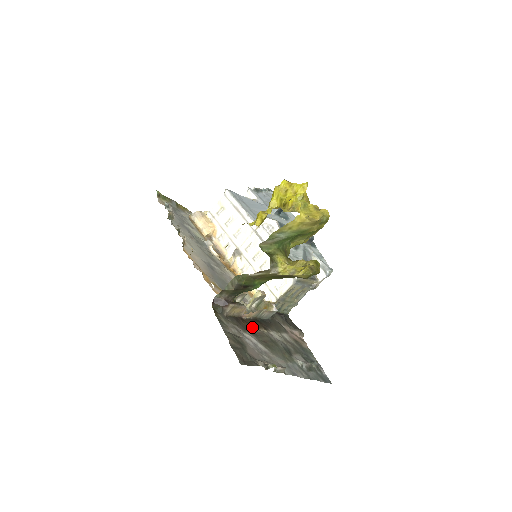
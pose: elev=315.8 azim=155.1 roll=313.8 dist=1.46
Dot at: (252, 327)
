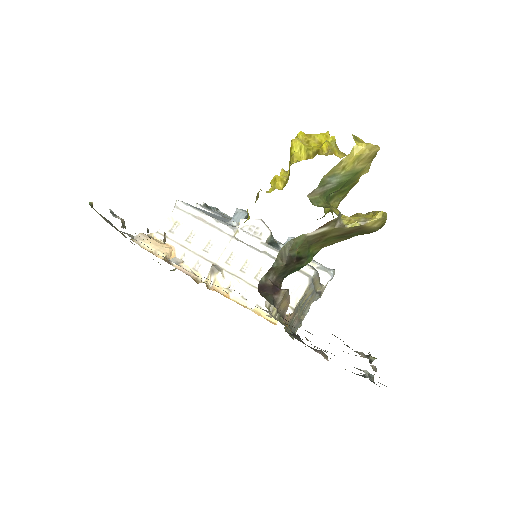
Dot at: occluded
